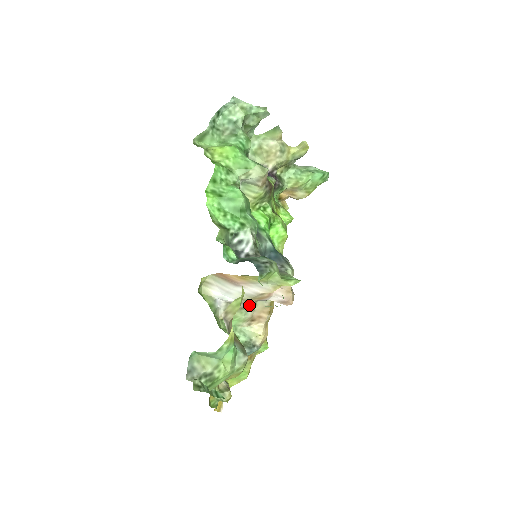
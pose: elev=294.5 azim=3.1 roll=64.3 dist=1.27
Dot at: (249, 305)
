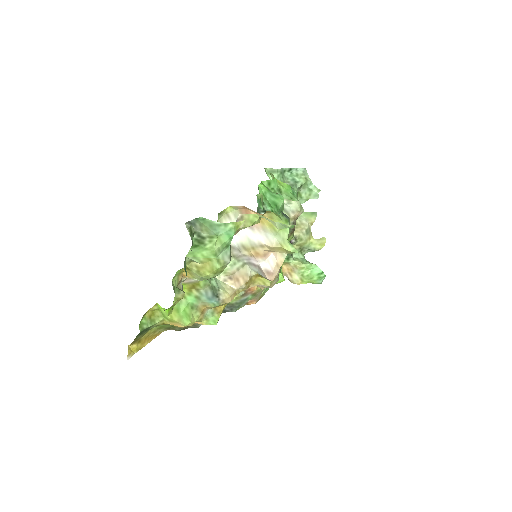
Dot at: (240, 259)
